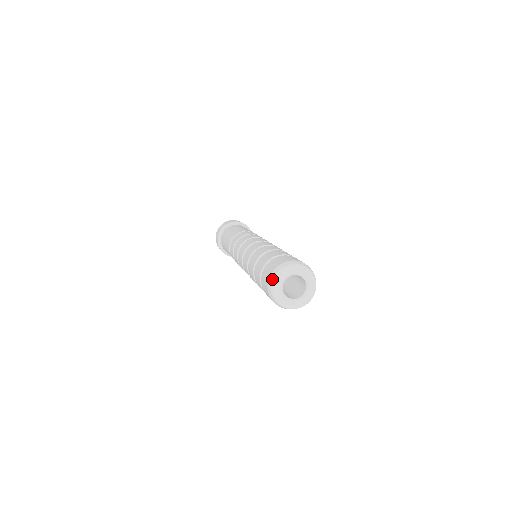
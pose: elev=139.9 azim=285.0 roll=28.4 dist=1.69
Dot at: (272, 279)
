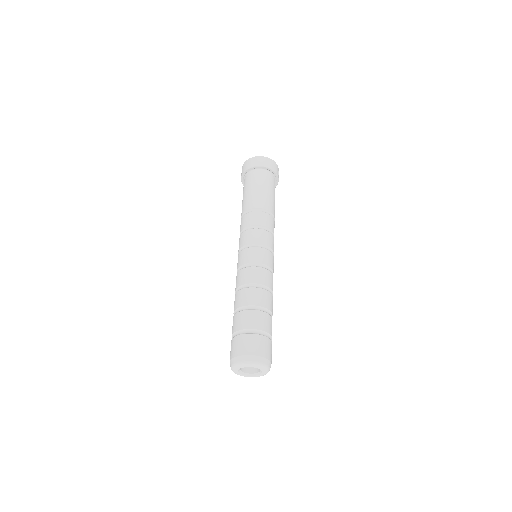
Dot at: (232, 364)
